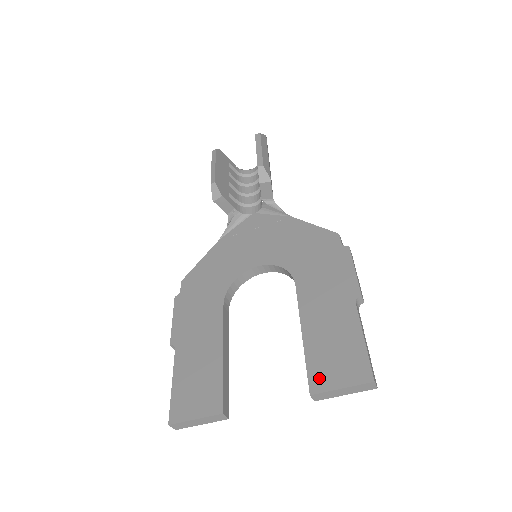
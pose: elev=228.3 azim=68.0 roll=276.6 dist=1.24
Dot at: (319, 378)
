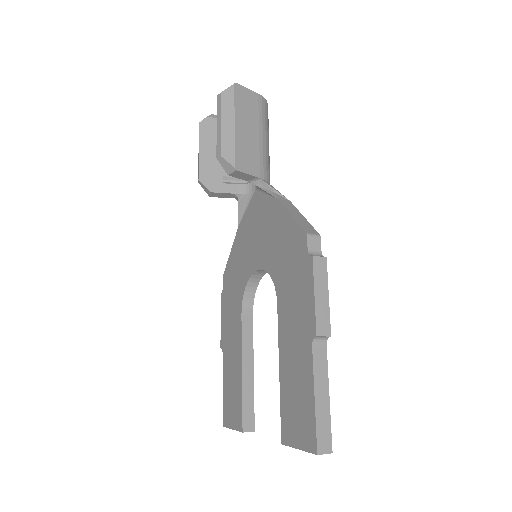
Dot at: (286, 429)
